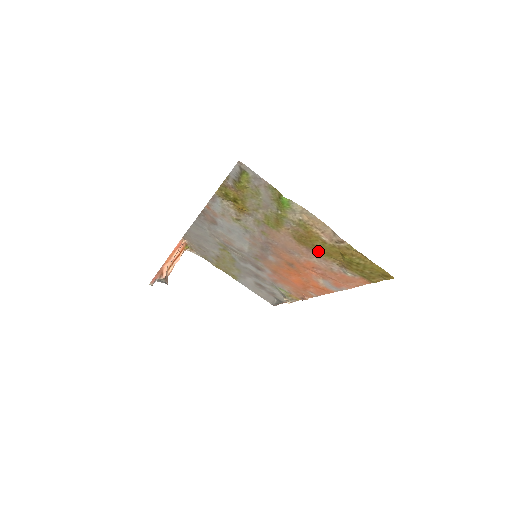
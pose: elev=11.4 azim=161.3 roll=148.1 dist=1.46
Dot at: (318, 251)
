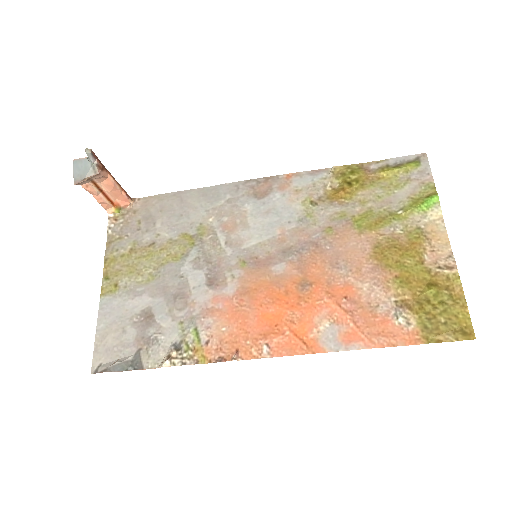
Dot at: (392, 273)
